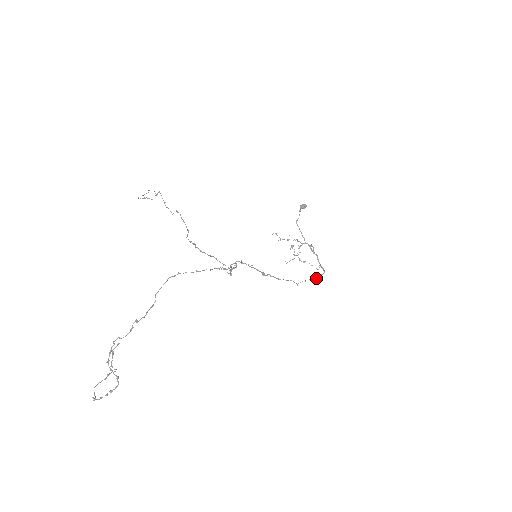
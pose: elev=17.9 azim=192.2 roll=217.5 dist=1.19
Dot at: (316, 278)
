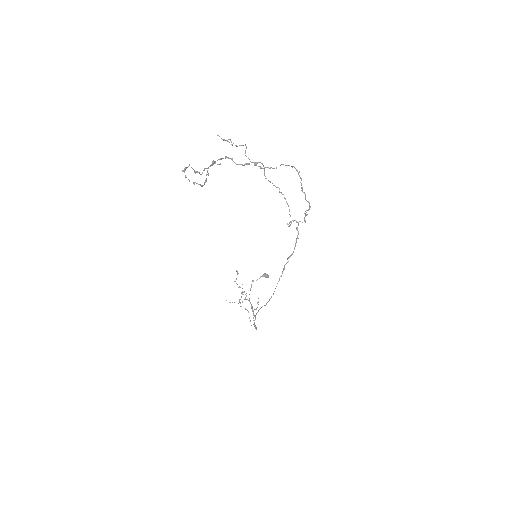
Dot at: occluded
